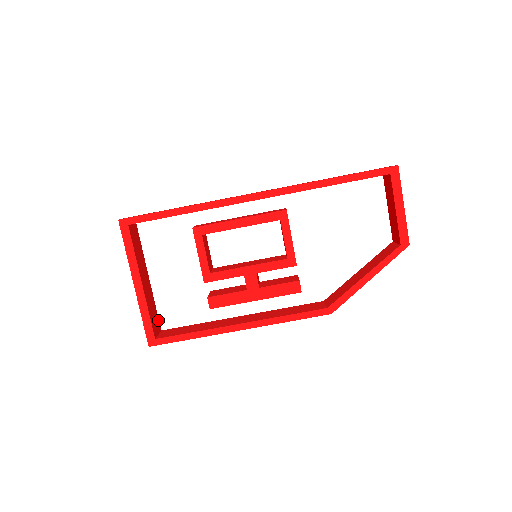
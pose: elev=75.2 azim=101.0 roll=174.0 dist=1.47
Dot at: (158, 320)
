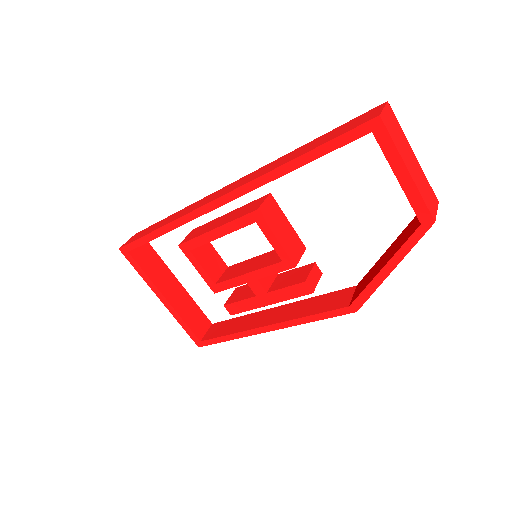
Dot at: (205, 316)
